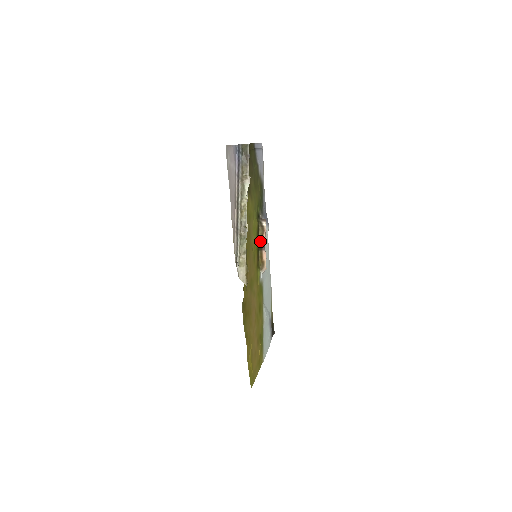
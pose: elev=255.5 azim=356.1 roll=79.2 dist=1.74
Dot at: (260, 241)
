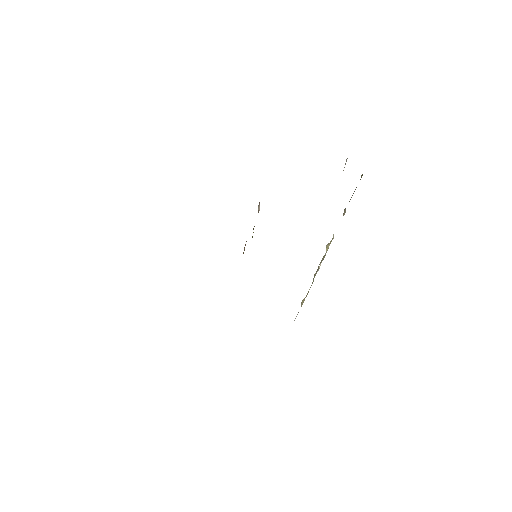
Dot at: occluded
